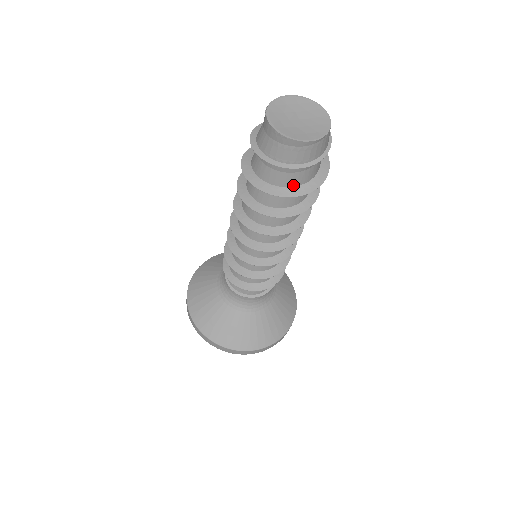
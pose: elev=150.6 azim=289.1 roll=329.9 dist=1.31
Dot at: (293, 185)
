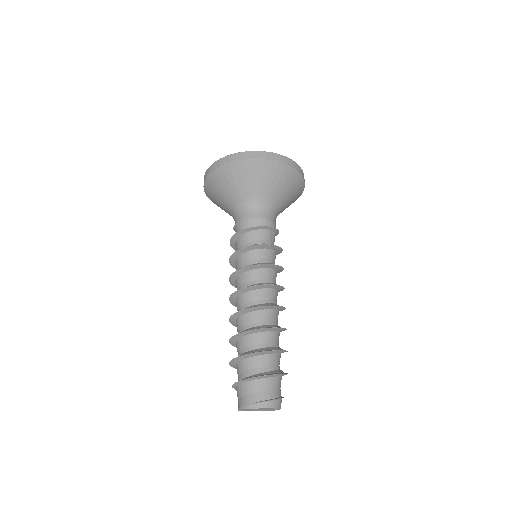
Dot at: occluded
